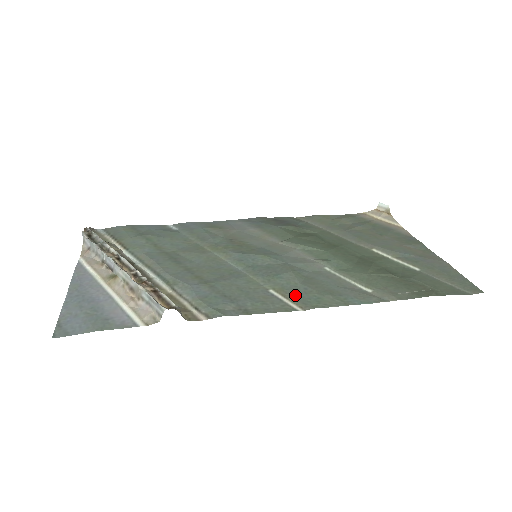
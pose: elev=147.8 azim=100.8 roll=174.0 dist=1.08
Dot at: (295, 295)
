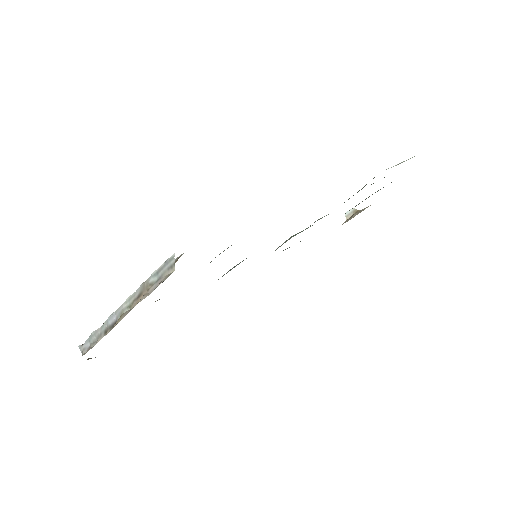
Dot at: occluded
